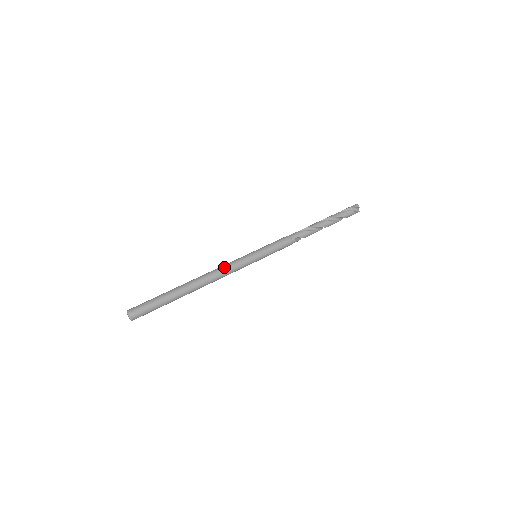
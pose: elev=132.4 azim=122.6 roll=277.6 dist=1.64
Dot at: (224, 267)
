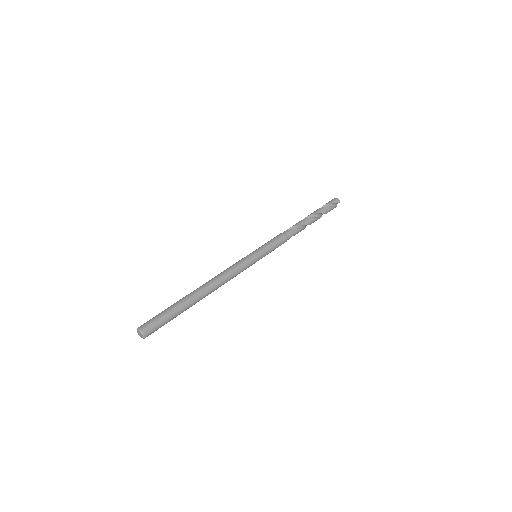
Dot at: (232, 273)
